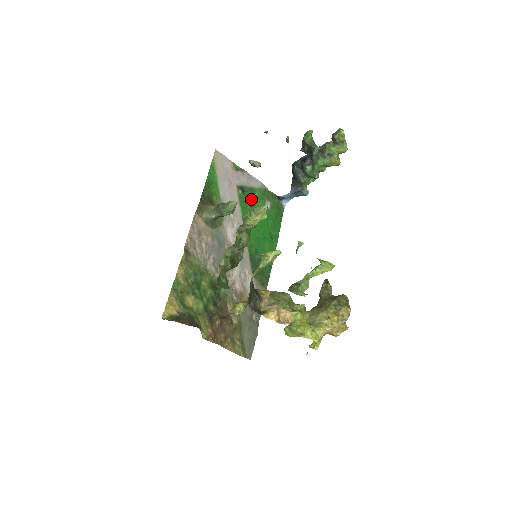
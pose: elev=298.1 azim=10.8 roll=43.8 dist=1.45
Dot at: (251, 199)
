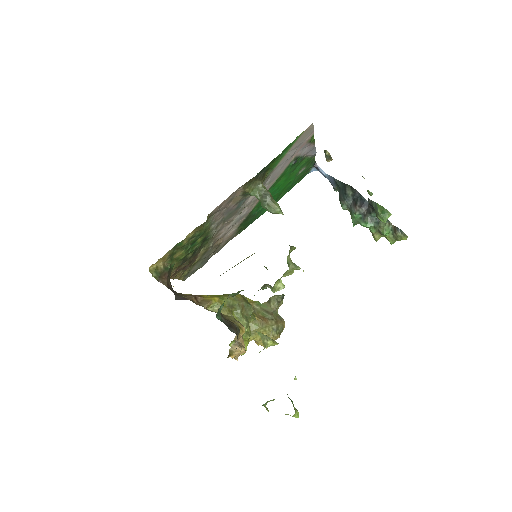
Dot at: (295, 167)
